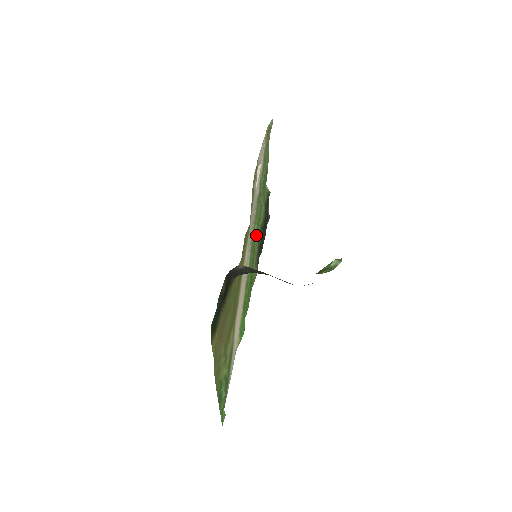
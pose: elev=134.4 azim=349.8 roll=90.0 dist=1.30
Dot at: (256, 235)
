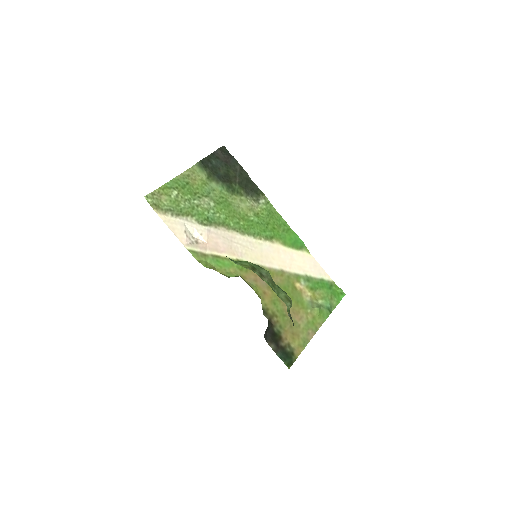
Dot at: (236, 207)
